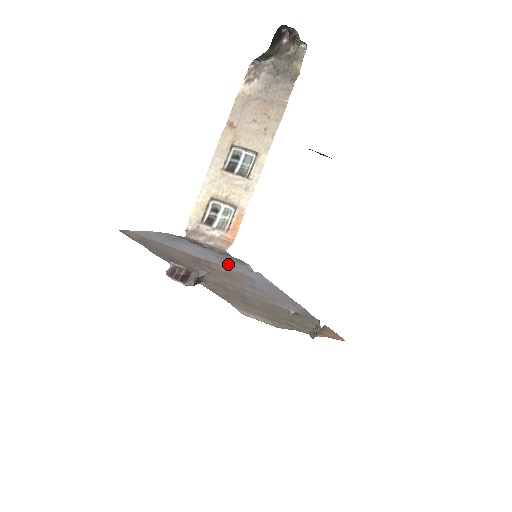
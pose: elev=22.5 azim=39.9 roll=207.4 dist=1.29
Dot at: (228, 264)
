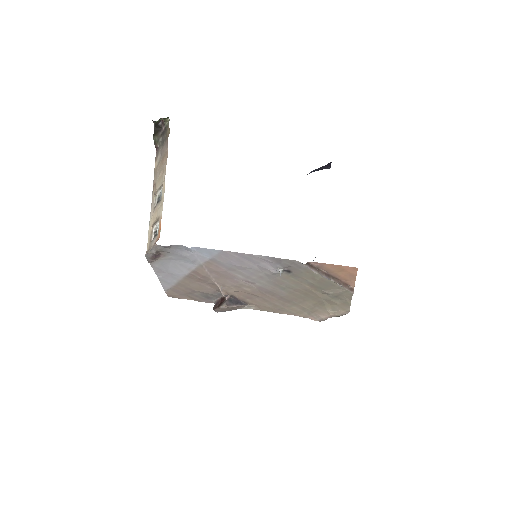
Dot at: (190, 260)
